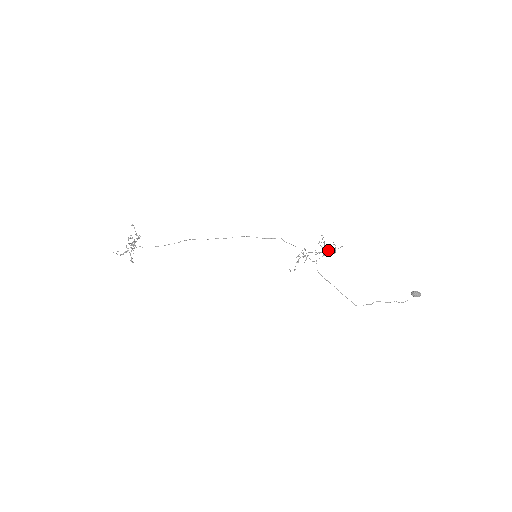
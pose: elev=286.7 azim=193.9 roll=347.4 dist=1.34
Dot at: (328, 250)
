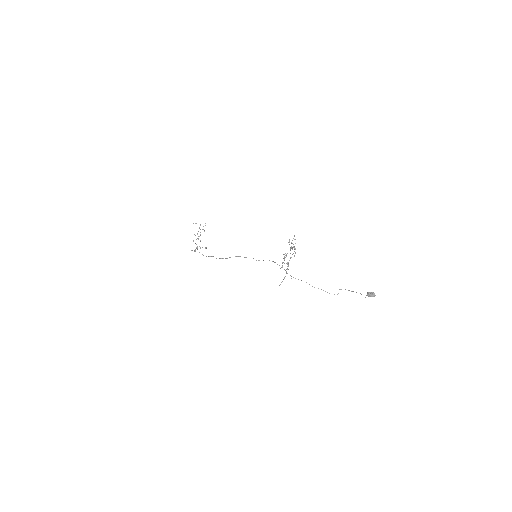
Dot at: occluded
